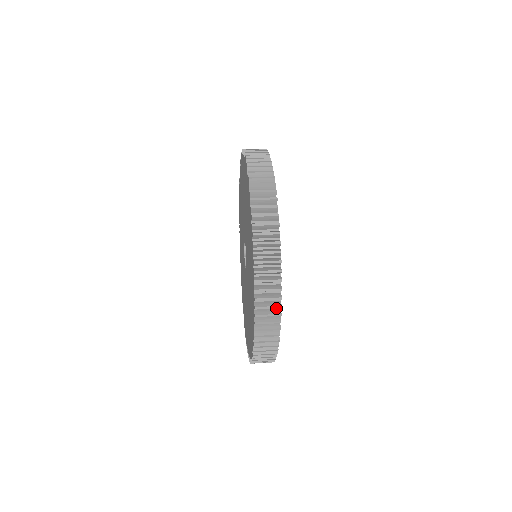
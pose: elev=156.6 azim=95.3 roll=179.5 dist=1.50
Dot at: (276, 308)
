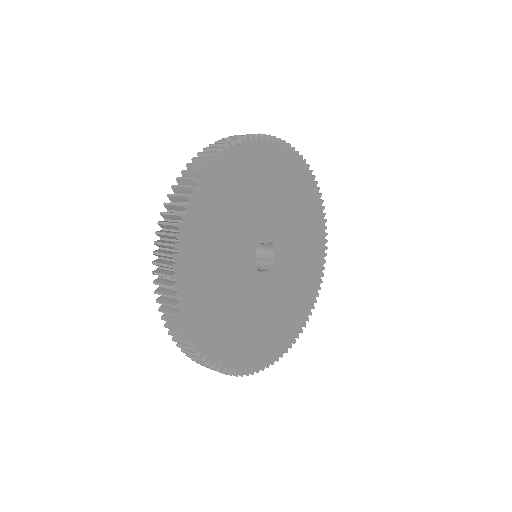
Dot at: (174, 271)
